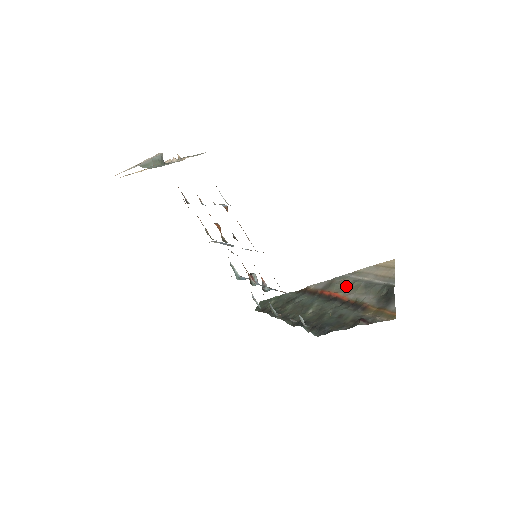
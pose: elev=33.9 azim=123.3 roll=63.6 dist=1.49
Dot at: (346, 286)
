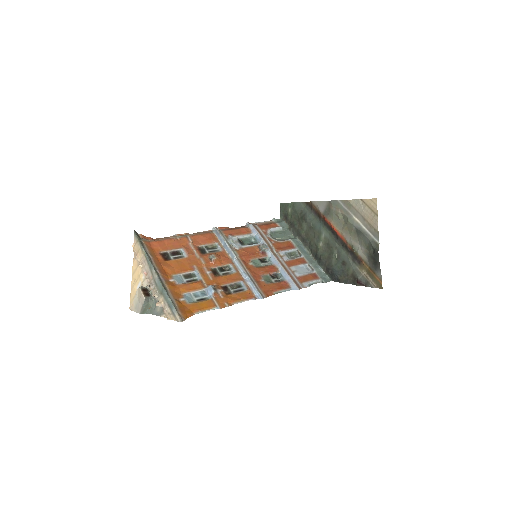
Dot at: (342, 219)
